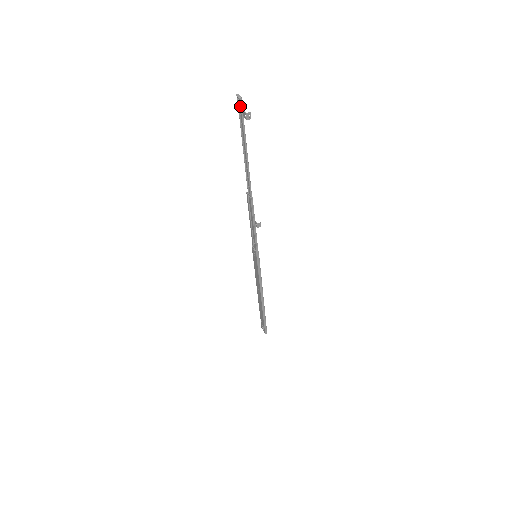
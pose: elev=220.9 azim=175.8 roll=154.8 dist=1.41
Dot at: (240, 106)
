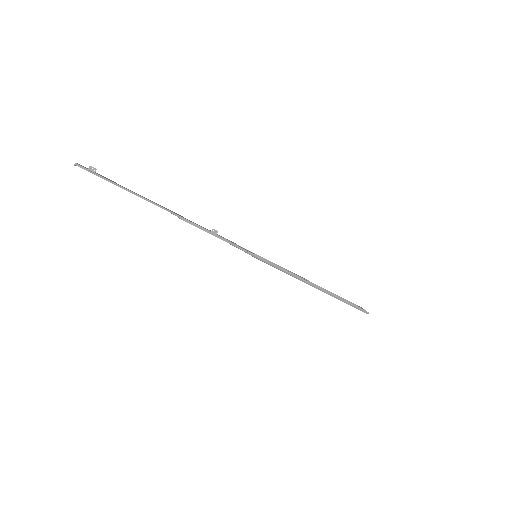
Dot at: (86, 169)
